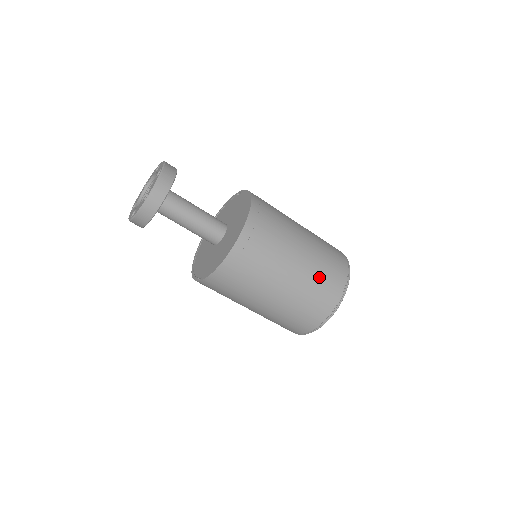
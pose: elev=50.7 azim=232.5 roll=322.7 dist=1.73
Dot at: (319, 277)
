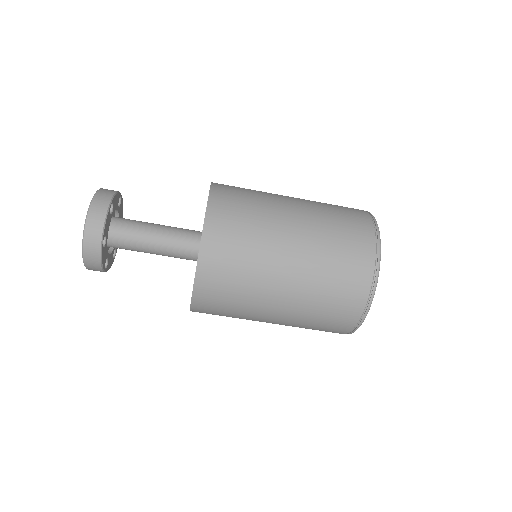
Dot at: (331, 259)
